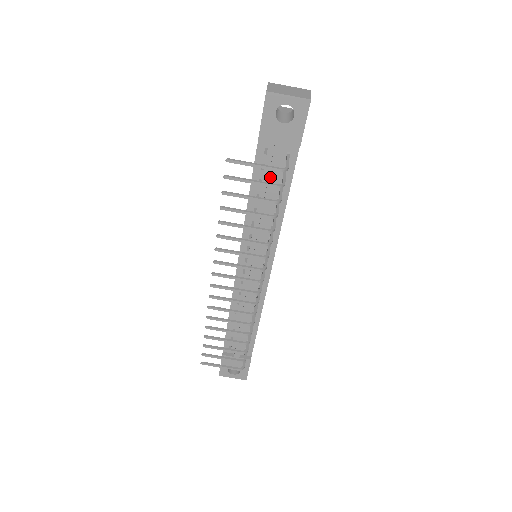
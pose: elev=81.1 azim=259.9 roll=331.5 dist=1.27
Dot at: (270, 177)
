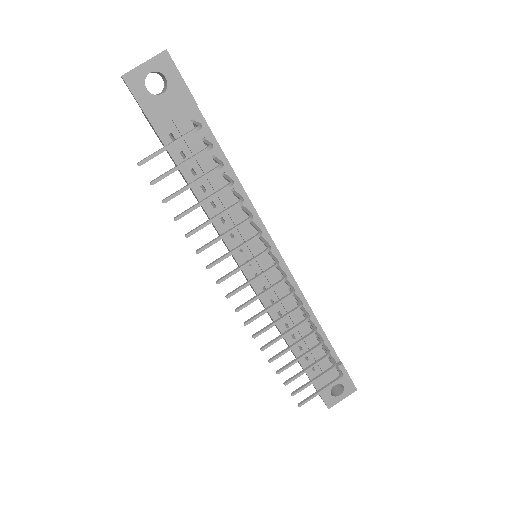
Dot at: occluded
